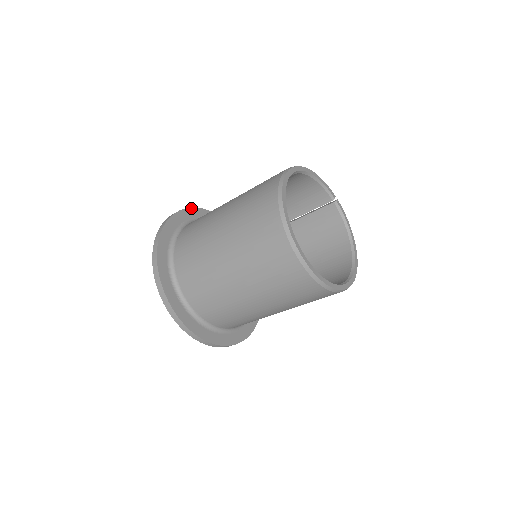
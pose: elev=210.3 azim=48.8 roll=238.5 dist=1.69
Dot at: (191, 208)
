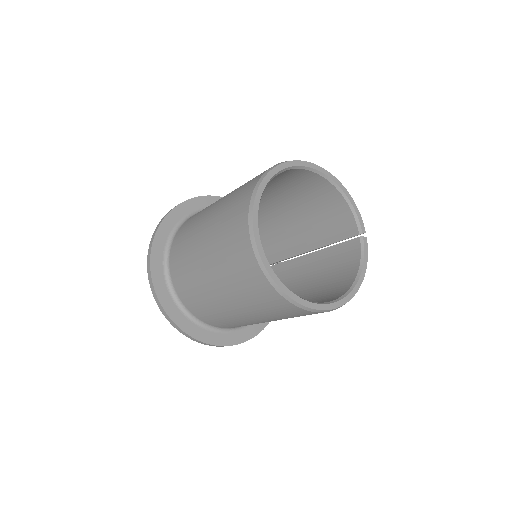
Dot at: occluded
